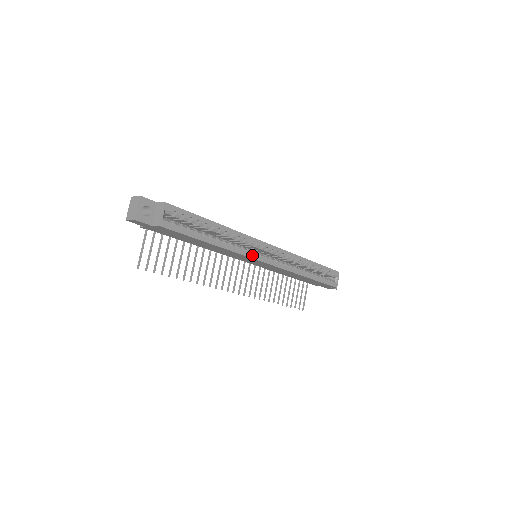
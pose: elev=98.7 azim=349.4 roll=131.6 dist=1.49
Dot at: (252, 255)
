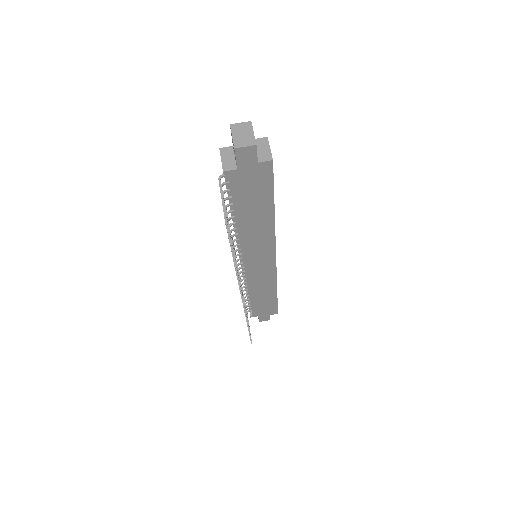
Dot at: (275, 244)
